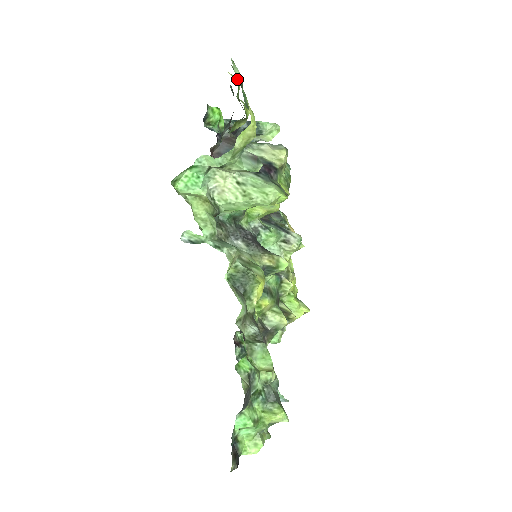
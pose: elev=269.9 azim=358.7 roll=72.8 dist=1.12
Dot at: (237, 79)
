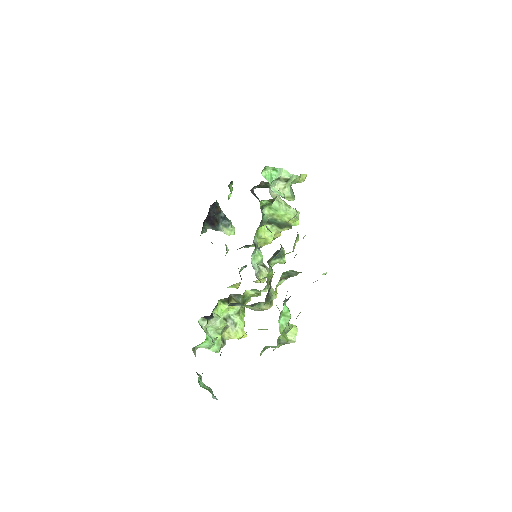
Dot at: occluded
